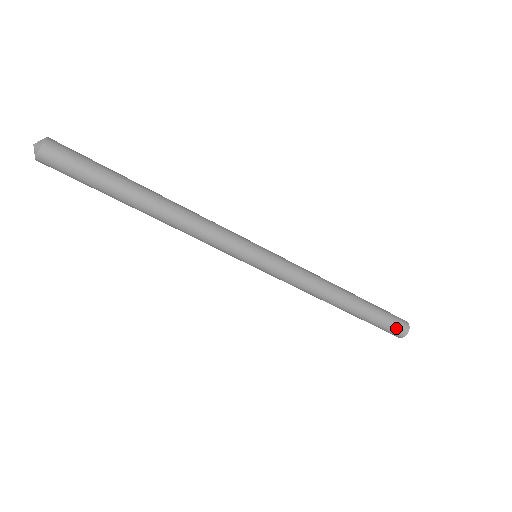
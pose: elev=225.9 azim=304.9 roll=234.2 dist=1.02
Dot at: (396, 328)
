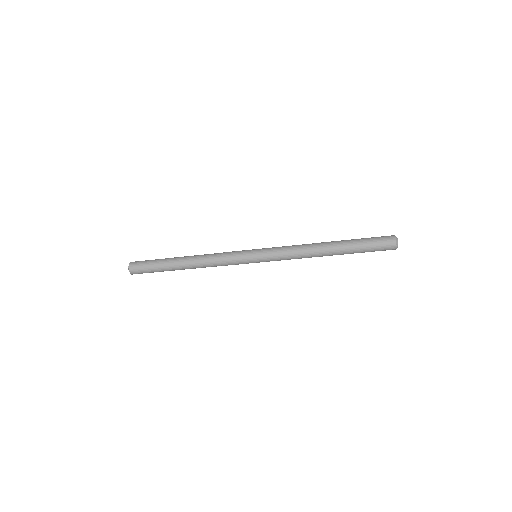
Dot at: (383, 244)
